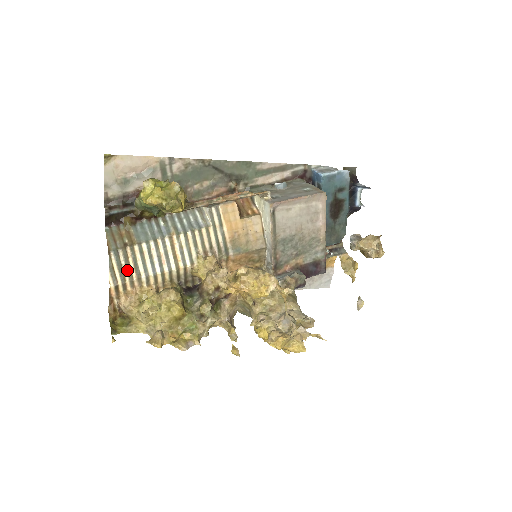
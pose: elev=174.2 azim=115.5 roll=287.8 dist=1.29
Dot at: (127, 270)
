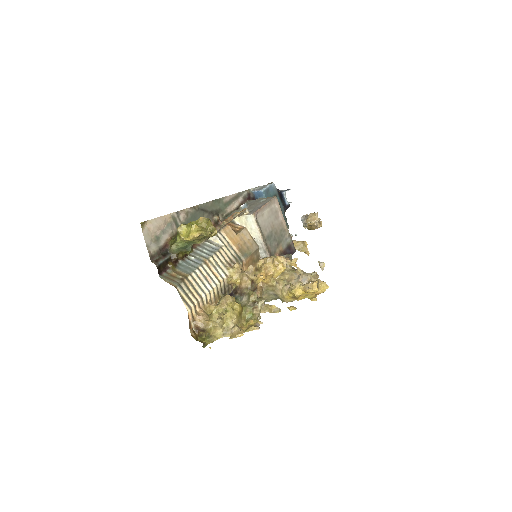
Dot at: (192, 296)
